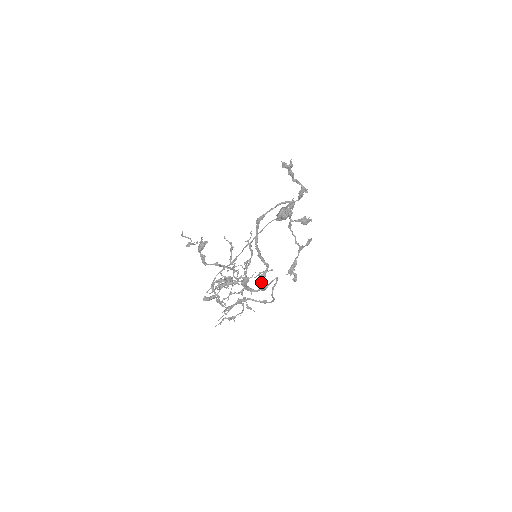
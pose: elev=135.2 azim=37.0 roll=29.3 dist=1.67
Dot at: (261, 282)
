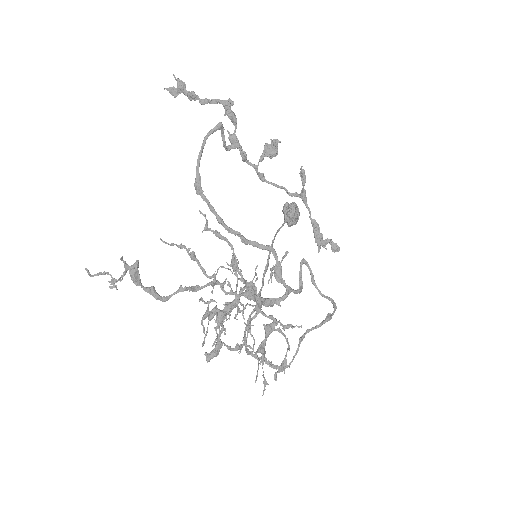
Dot at: (282, 280)
